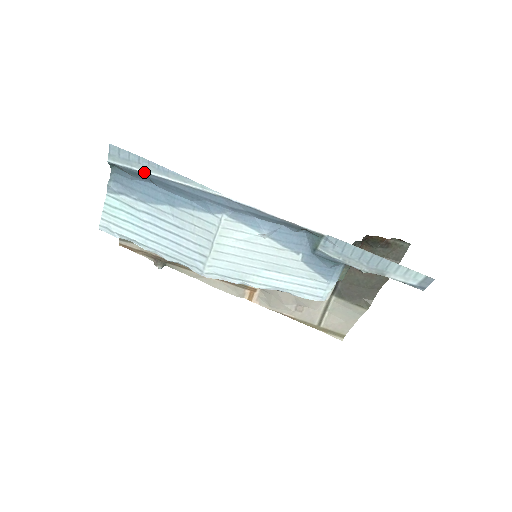
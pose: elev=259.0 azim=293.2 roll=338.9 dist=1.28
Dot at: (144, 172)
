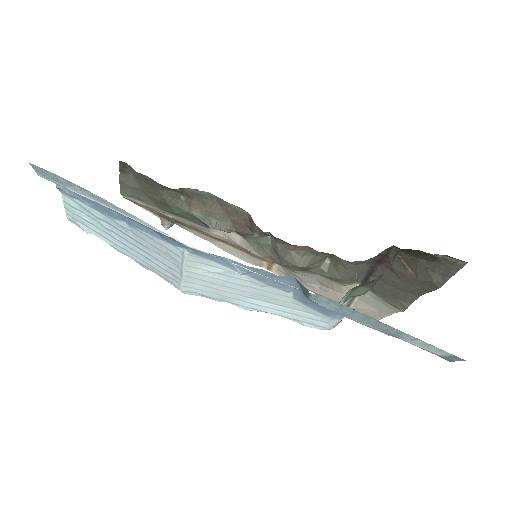
Dot at: (80, 194)
